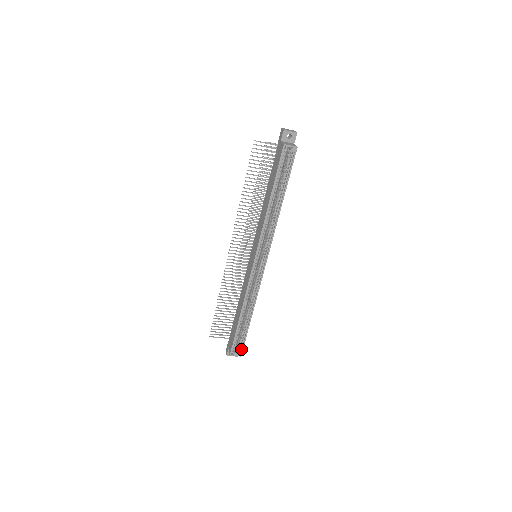
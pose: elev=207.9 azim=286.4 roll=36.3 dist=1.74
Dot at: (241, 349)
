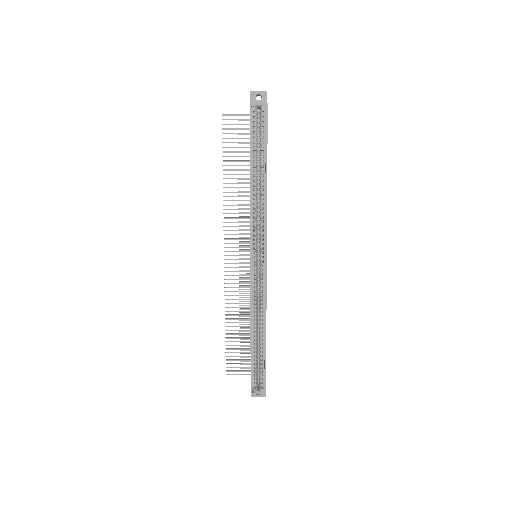
Dot at: (264, 384)
